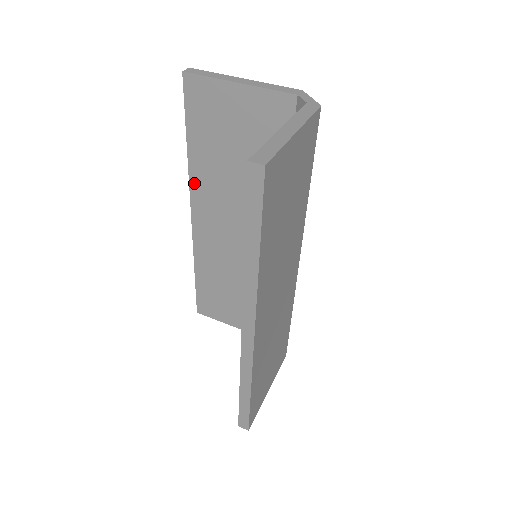
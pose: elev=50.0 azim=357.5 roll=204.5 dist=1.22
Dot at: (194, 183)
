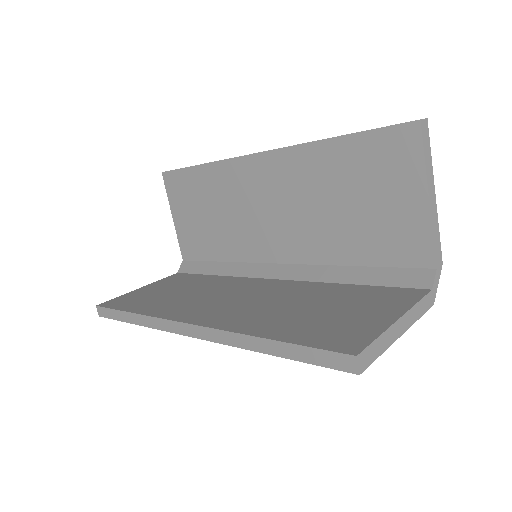
Dot at: (296, 152)
